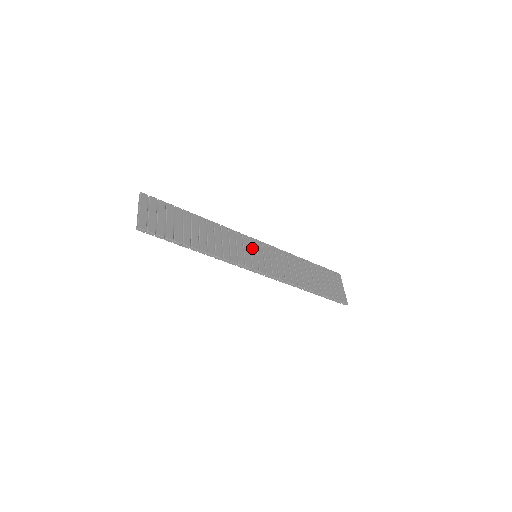
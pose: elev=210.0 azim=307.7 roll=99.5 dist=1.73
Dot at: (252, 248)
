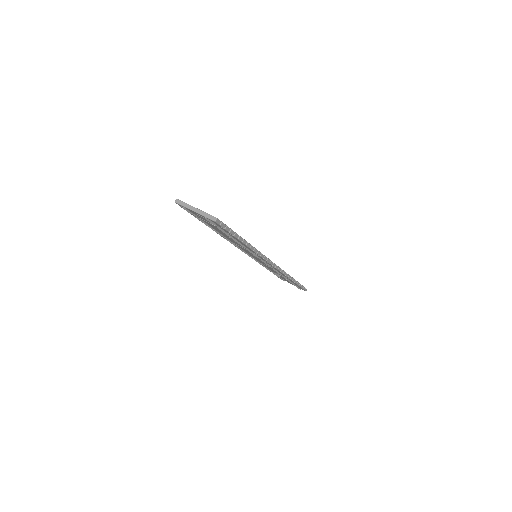
Dot at: occluded
